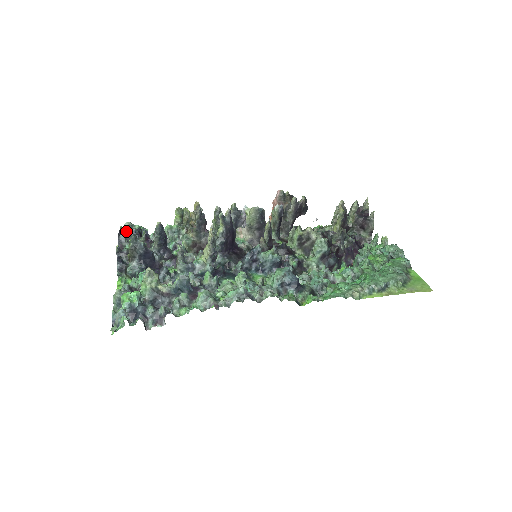
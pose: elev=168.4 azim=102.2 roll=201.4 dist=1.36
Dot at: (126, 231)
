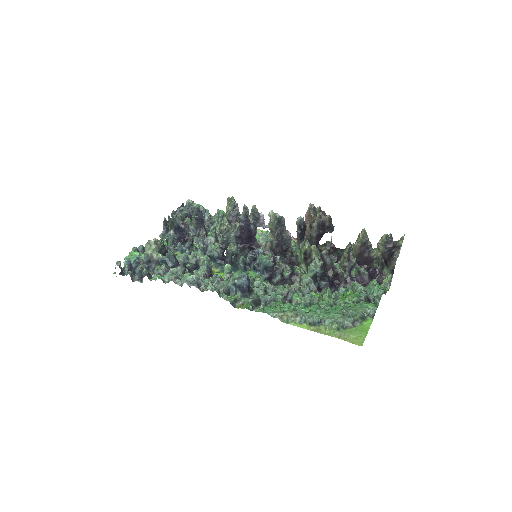
Dot at: occluded
